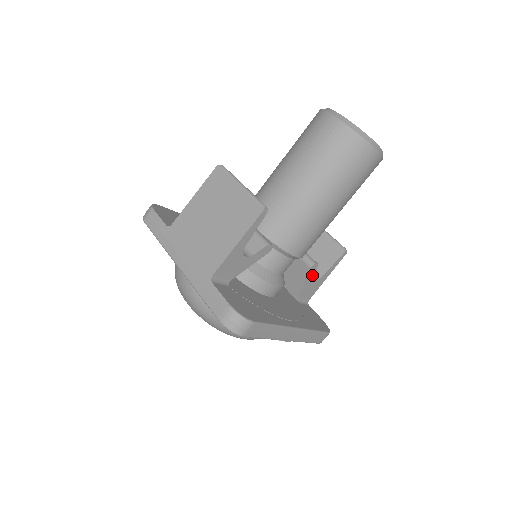
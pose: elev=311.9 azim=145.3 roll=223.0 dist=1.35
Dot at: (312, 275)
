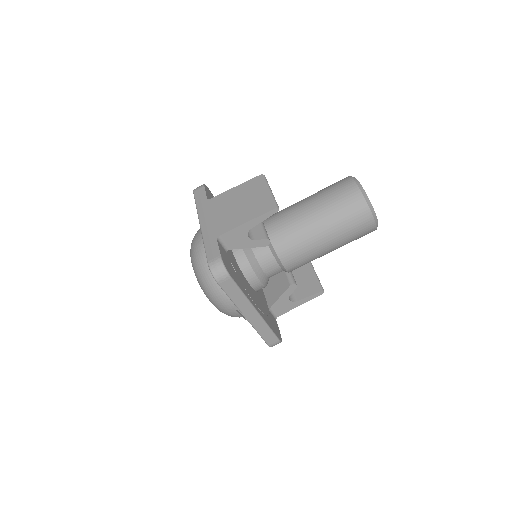
Dot at: (289, 293)
